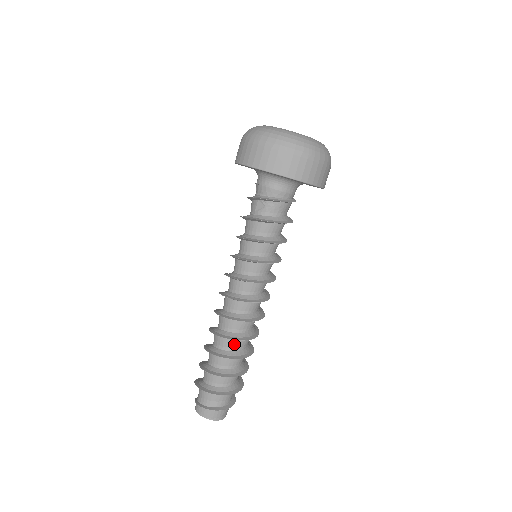
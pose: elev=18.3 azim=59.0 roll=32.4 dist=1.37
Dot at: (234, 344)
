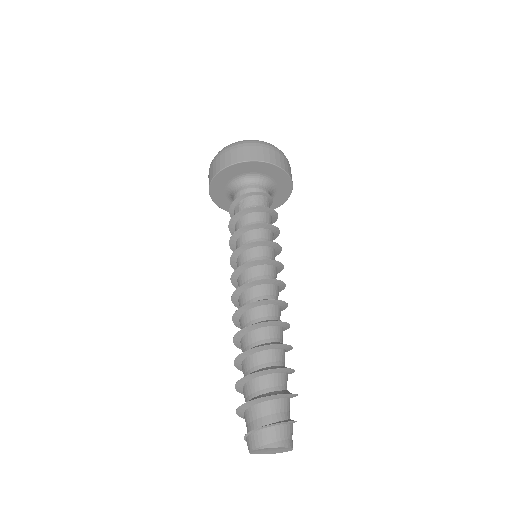
Dot at: (255, 337)
